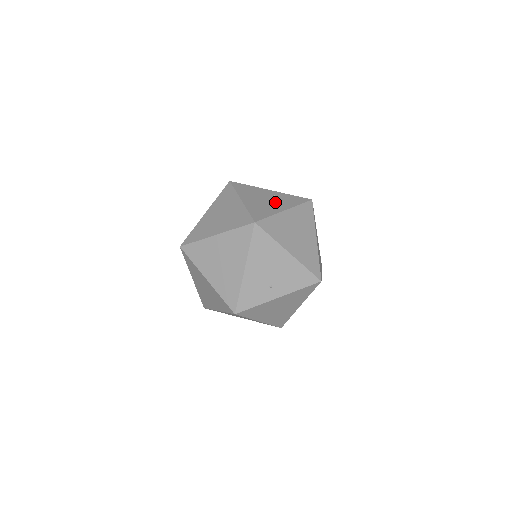
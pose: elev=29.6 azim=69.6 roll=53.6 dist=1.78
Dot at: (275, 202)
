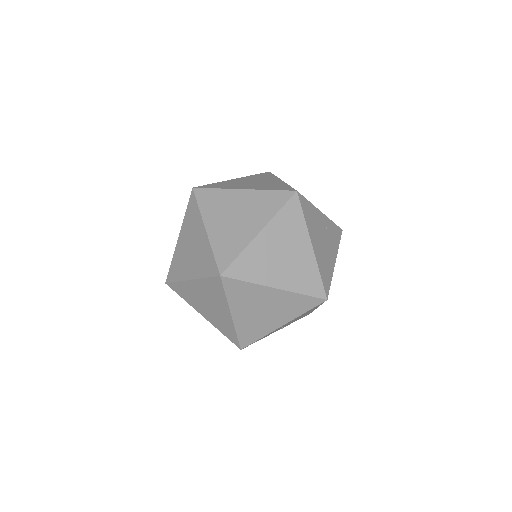
Dot at: (329, 245)
